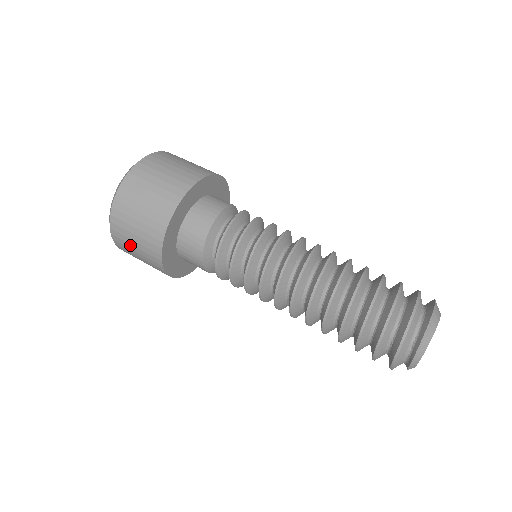
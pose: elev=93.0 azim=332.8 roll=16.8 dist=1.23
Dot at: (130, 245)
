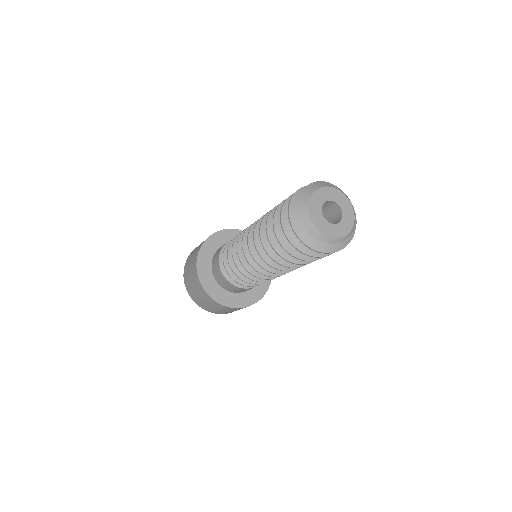
Dot at: (201, 301)
